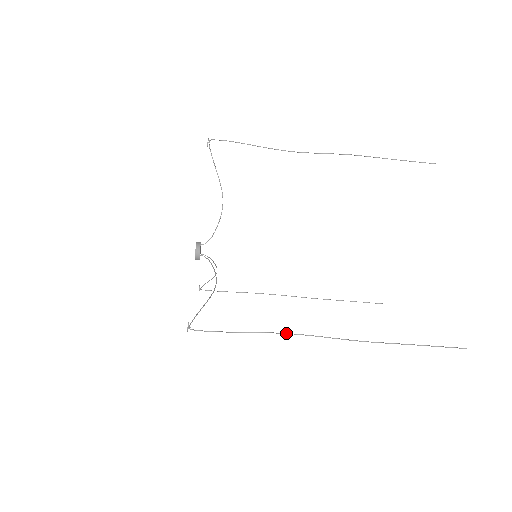
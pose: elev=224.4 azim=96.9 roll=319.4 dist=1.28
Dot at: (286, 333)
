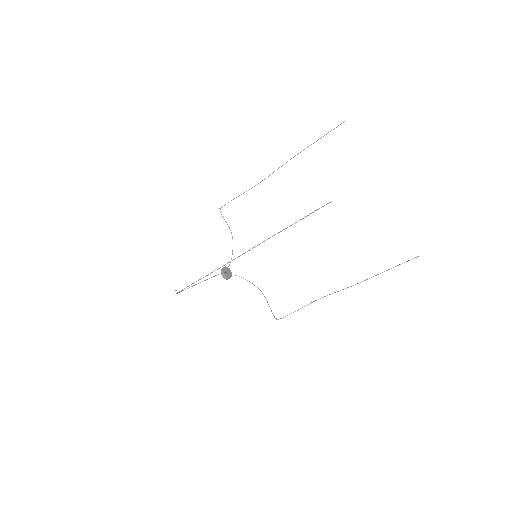
Dot at: occluded
